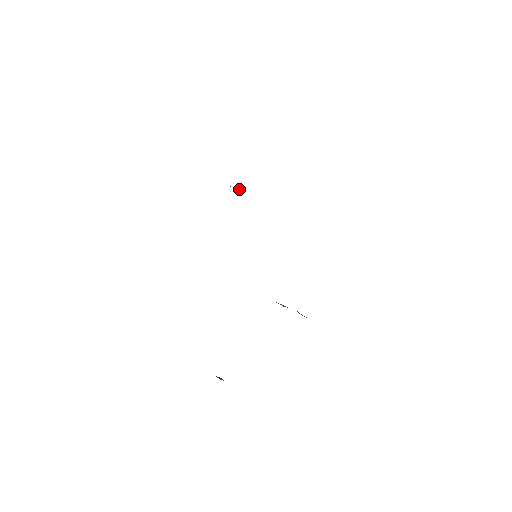
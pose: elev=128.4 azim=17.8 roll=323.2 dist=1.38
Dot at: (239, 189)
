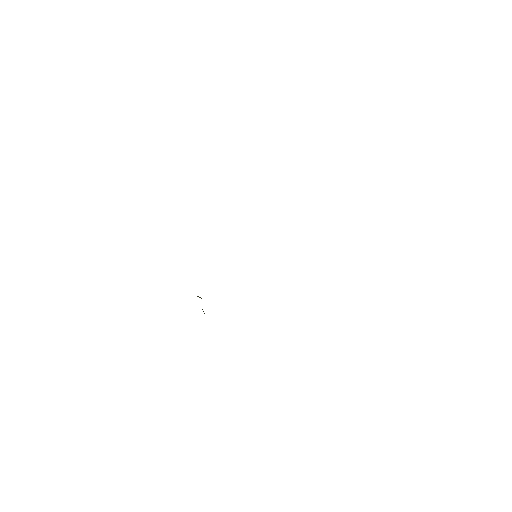
Dot at: occluded
